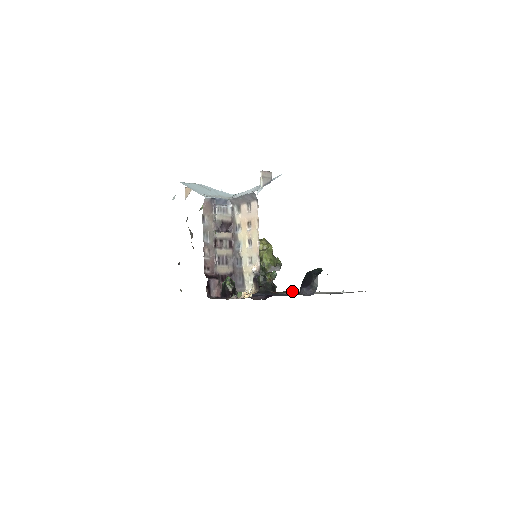
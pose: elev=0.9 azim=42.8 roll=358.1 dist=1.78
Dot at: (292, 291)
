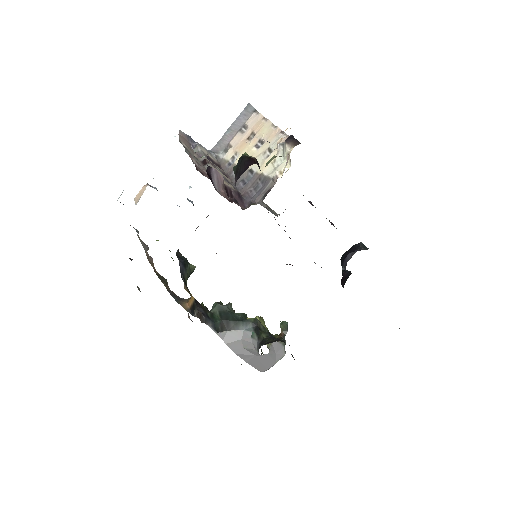
Dot at: occluded
